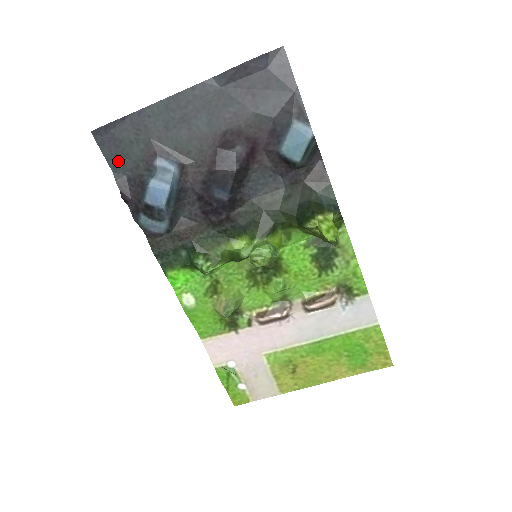
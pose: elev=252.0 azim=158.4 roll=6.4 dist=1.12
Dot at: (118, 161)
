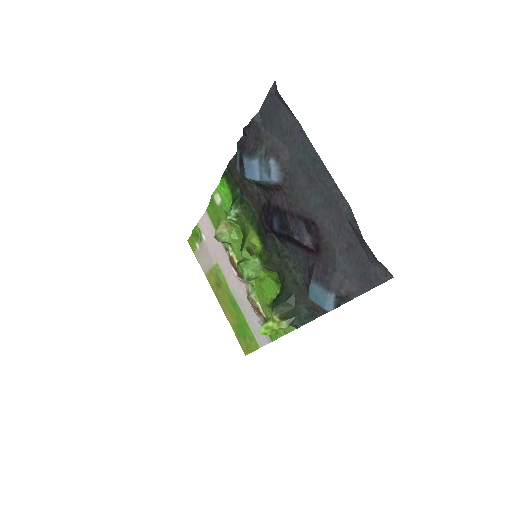
Dot at: (267, 115)
